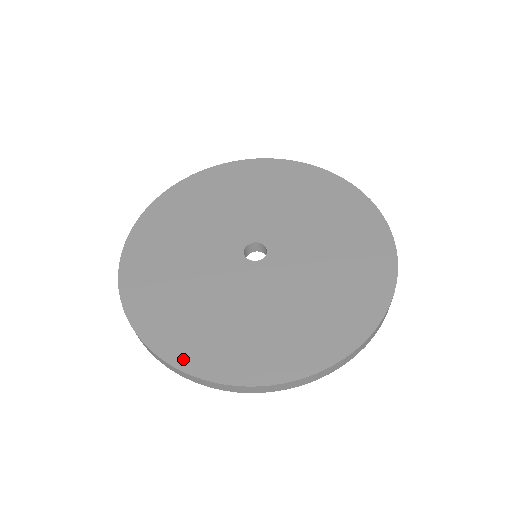
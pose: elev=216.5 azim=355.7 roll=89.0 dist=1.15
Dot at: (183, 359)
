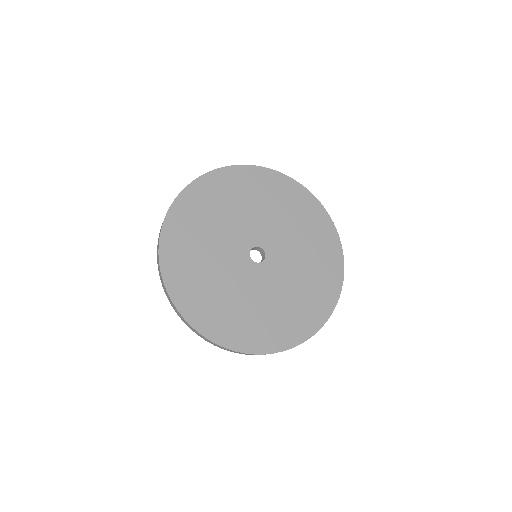
Dot at: (174, 290)
